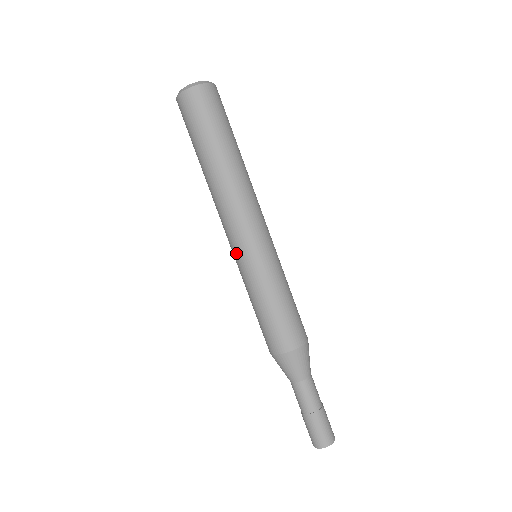
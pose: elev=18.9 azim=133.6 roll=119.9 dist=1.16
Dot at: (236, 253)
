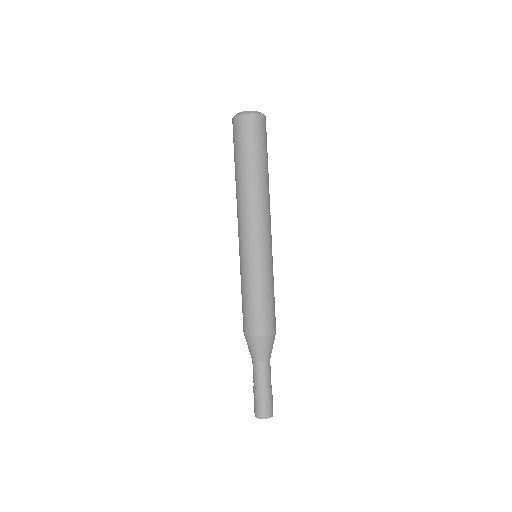
Dot at: (244, 249)
